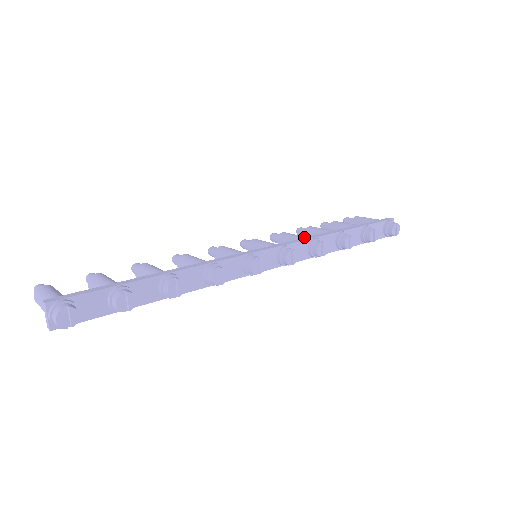
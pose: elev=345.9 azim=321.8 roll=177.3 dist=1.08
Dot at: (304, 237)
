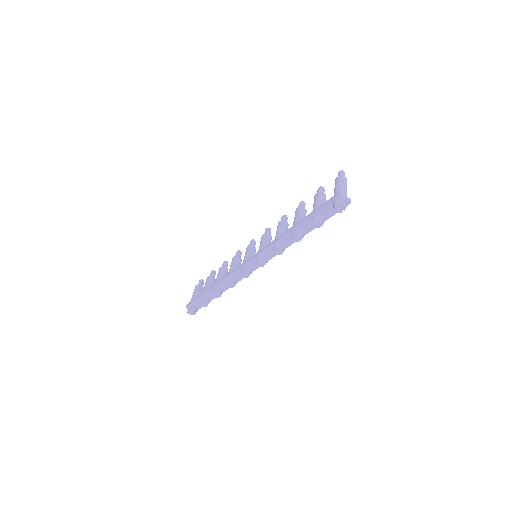
Dot at: (276, 237)
